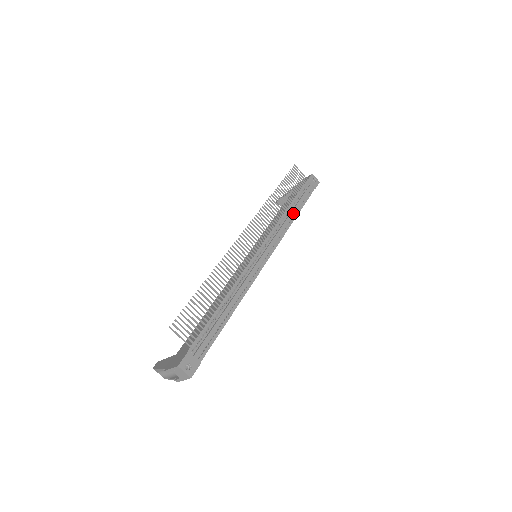
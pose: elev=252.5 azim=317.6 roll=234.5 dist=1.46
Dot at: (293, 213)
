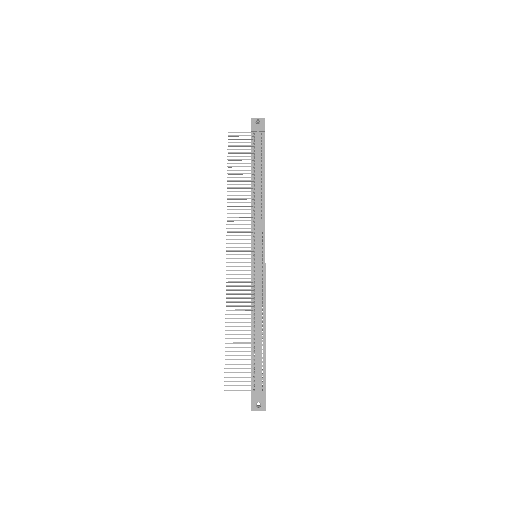
Dot at: (259, 183)
